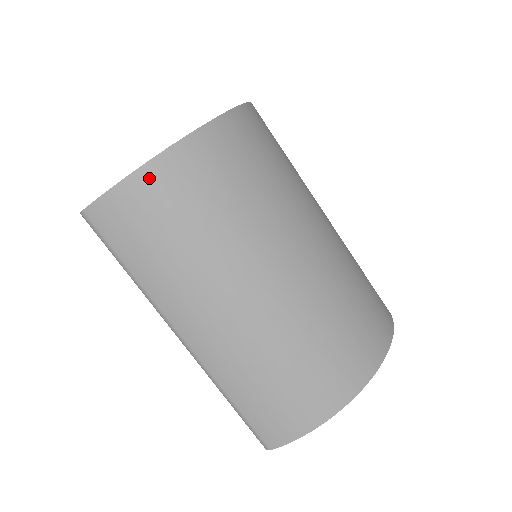
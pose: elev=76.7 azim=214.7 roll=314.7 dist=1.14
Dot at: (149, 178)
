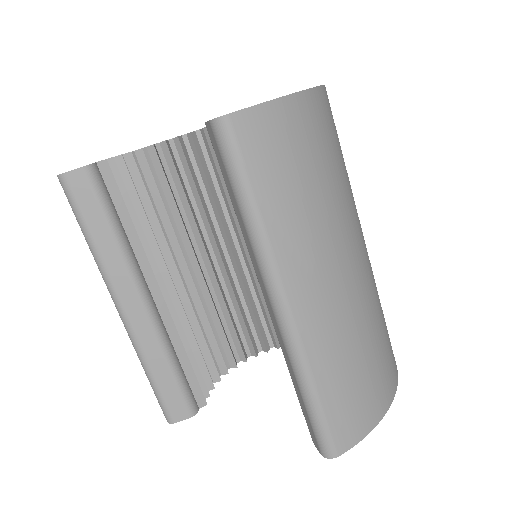
Dot at: (305, 107)
